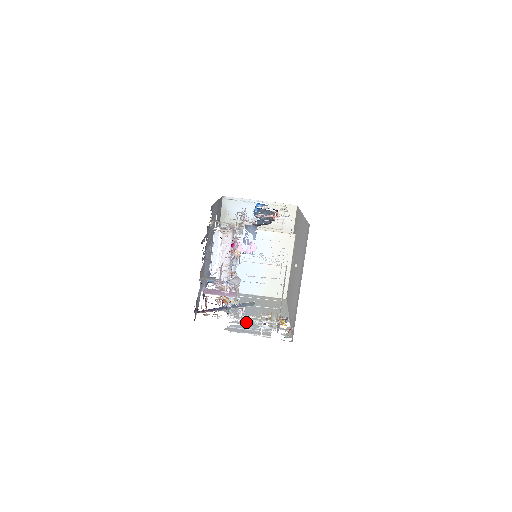
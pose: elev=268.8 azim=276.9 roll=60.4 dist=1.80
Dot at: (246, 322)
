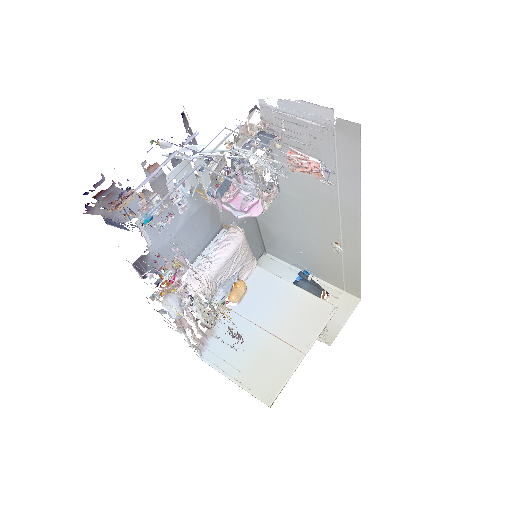
Dot at: occluded
